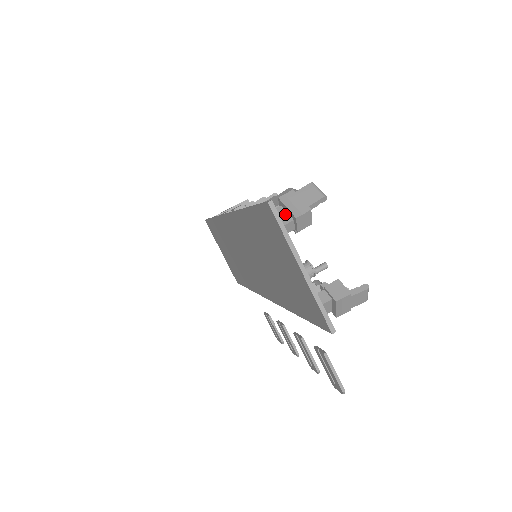
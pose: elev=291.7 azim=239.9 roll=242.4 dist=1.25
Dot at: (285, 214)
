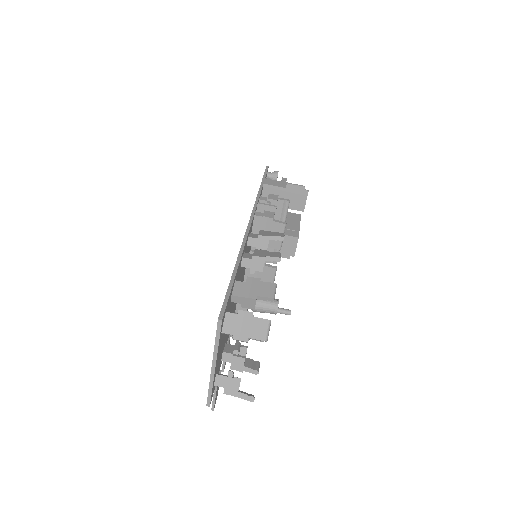
Dot at: (233, 324)
